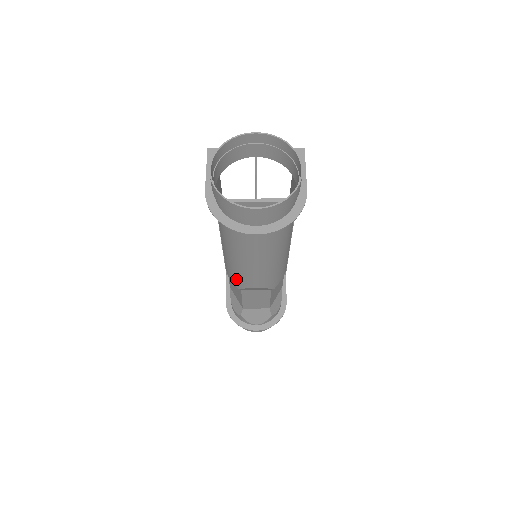
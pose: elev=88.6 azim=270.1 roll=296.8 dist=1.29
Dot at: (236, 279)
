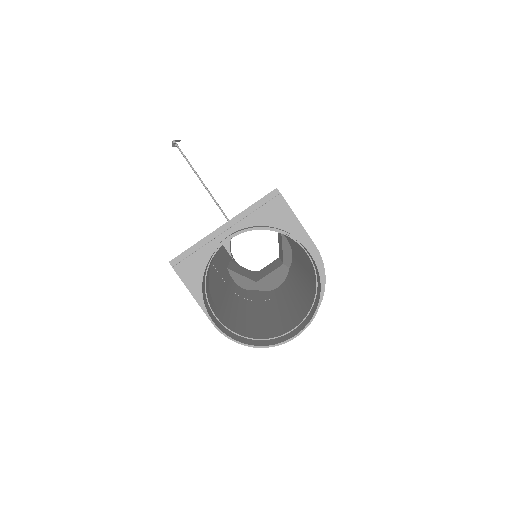
Dot at: occluded
